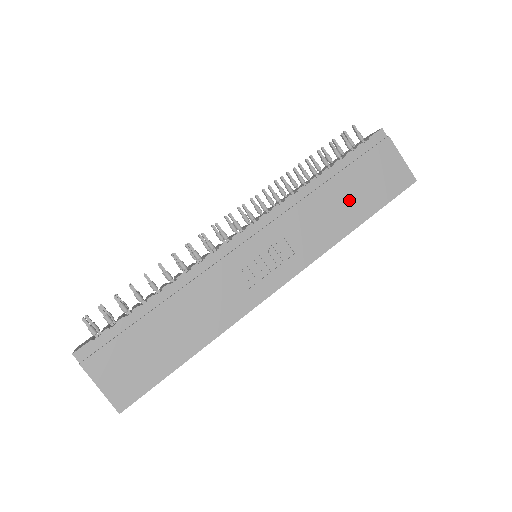
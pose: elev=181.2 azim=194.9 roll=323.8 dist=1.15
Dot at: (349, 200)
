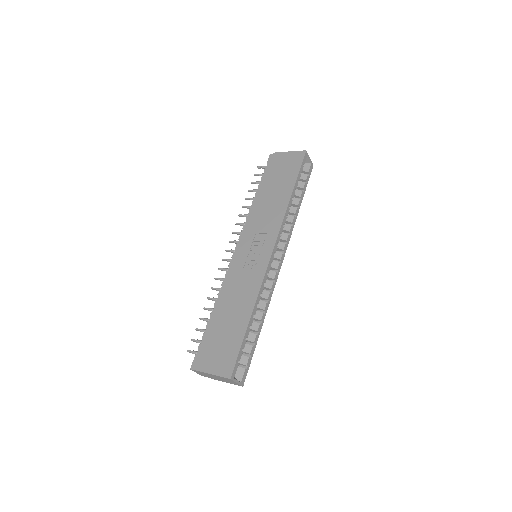
Dot at: (277, 190)
